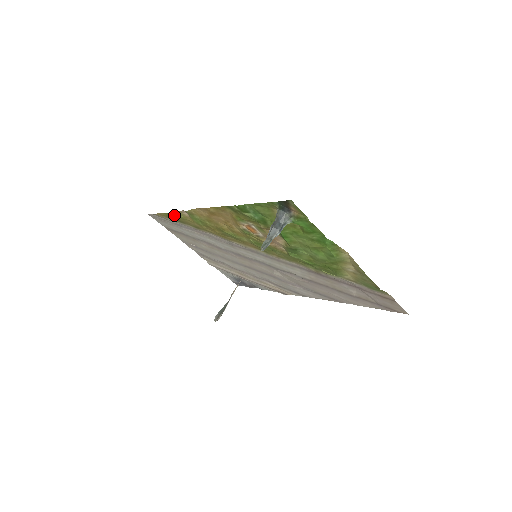
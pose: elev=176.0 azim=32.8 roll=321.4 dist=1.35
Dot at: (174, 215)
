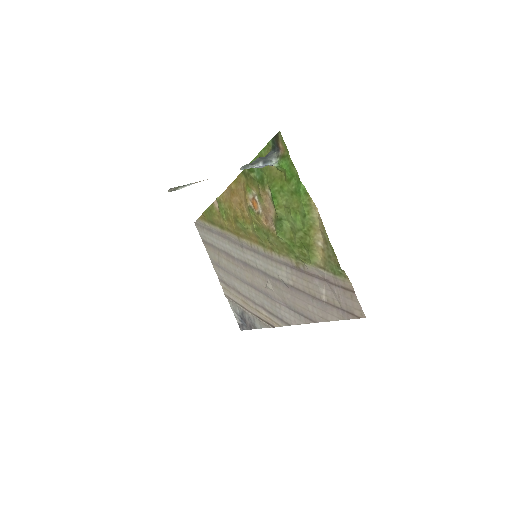
Dot at: (209, 212)
